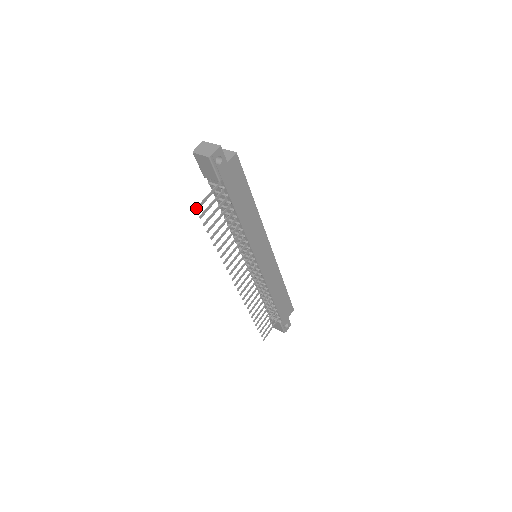
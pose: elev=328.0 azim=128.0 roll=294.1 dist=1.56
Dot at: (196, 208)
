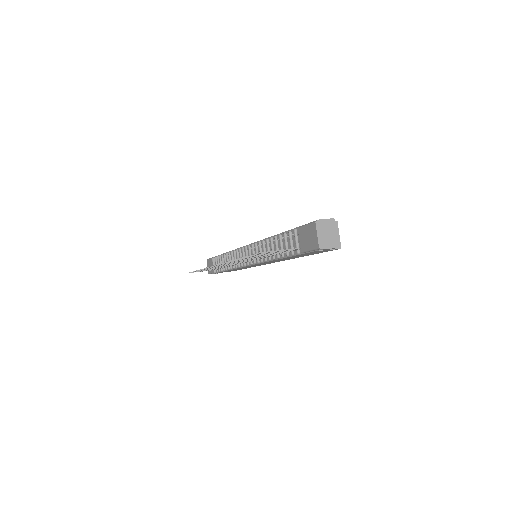
Dot at: occluded
